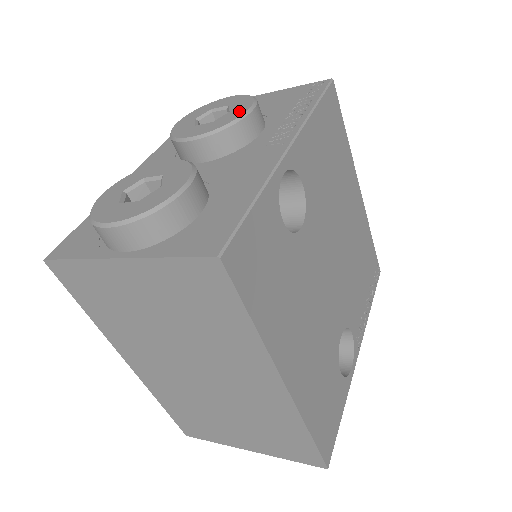
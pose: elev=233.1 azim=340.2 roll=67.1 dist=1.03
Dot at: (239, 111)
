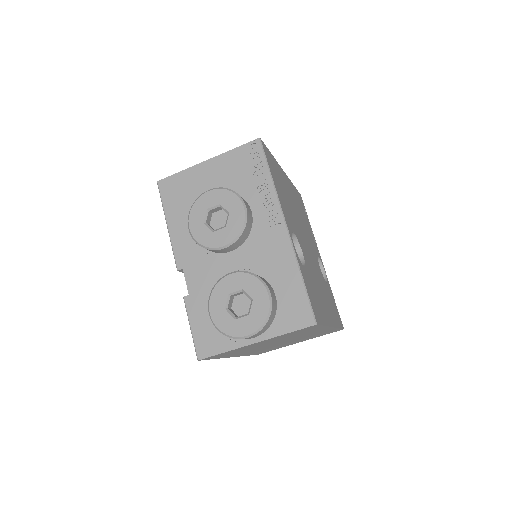
Dot at: (238, 213)
